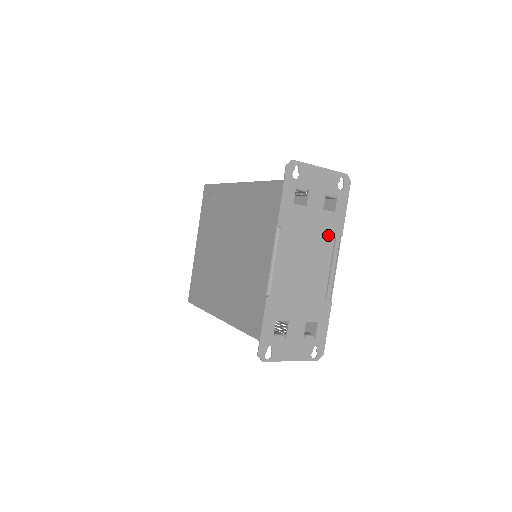
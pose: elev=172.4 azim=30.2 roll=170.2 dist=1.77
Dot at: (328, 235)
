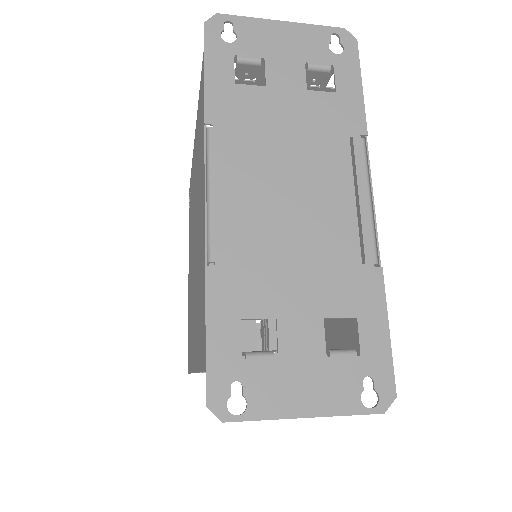
Dot at: (332, 135)
